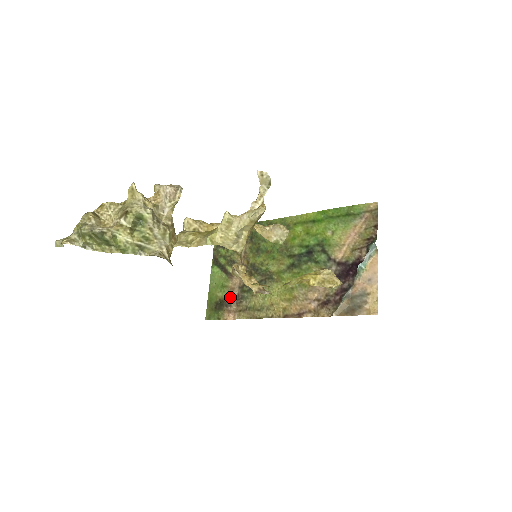
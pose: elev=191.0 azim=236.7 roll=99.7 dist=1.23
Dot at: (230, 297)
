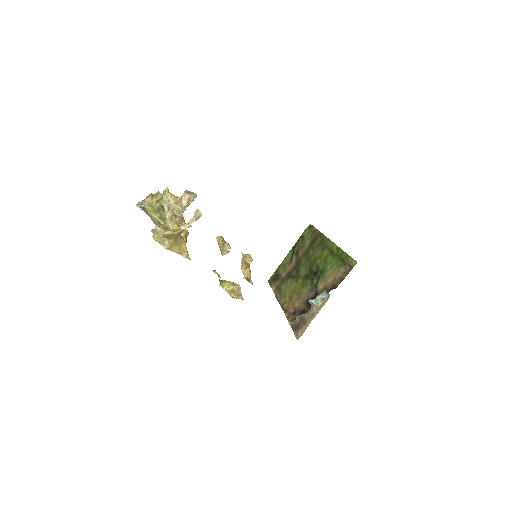
Dot at: (281, 275)
